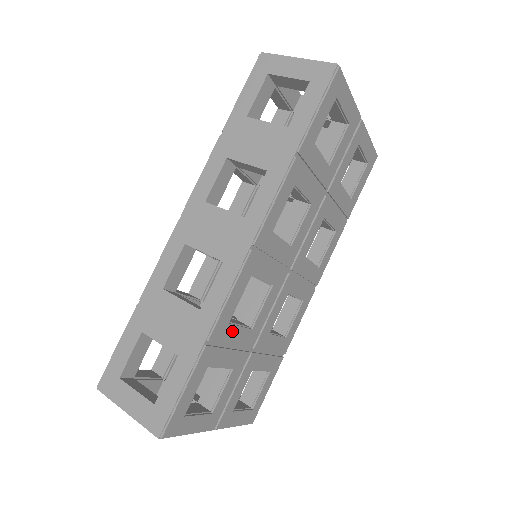
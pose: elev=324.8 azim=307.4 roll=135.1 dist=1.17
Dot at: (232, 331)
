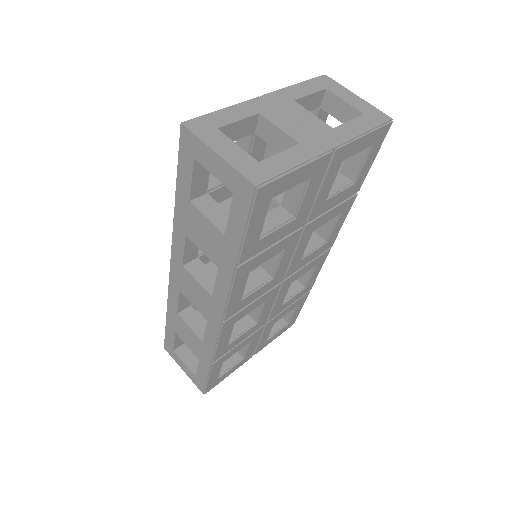
Dot at: (235, 342)
